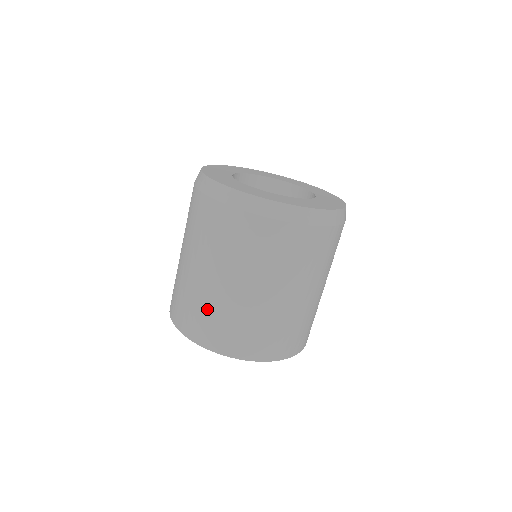
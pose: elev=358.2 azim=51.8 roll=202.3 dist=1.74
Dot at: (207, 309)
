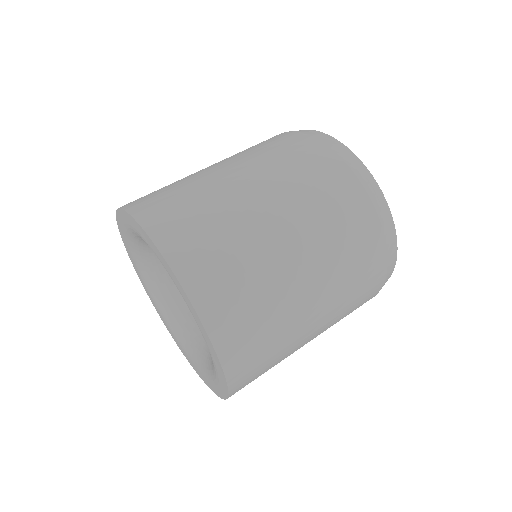
Dot at: (214, 216)
